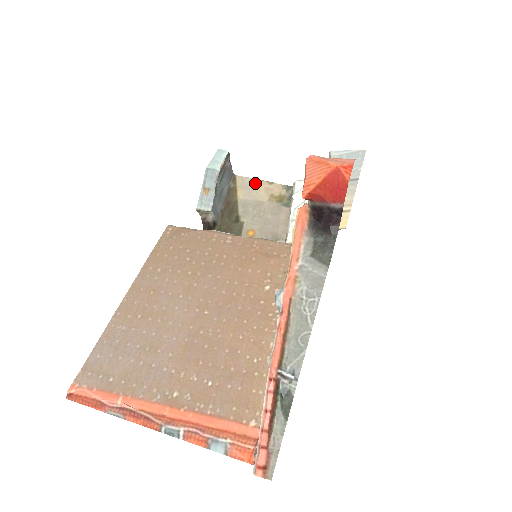
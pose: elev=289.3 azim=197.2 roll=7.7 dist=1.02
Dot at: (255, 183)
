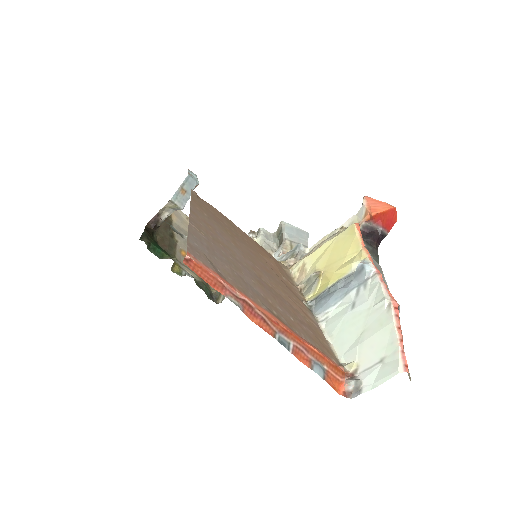
Dot at: (186, 218)
